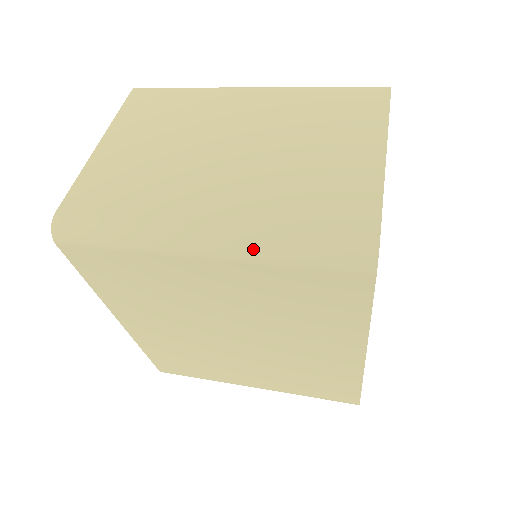
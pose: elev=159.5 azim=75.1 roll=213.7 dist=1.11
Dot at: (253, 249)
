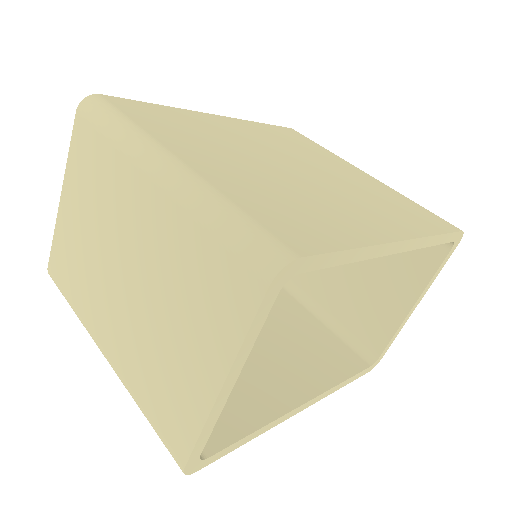
Dot at: occluded
